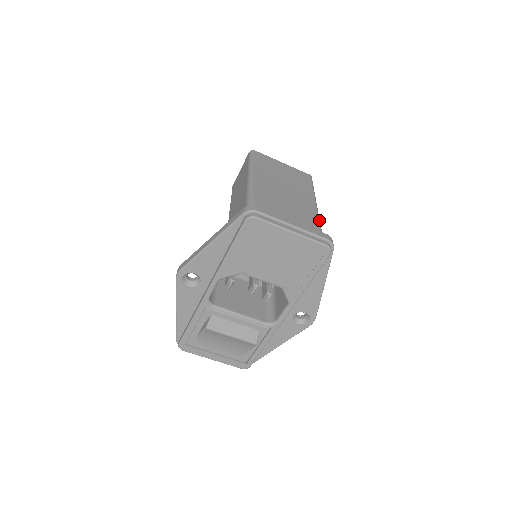
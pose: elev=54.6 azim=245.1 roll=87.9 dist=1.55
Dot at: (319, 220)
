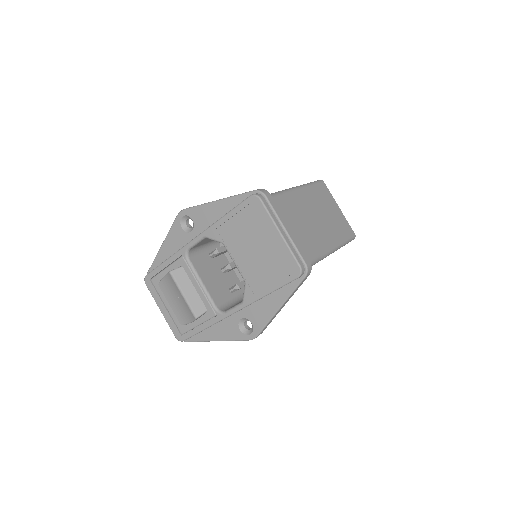
Dot at: (321, 256)
